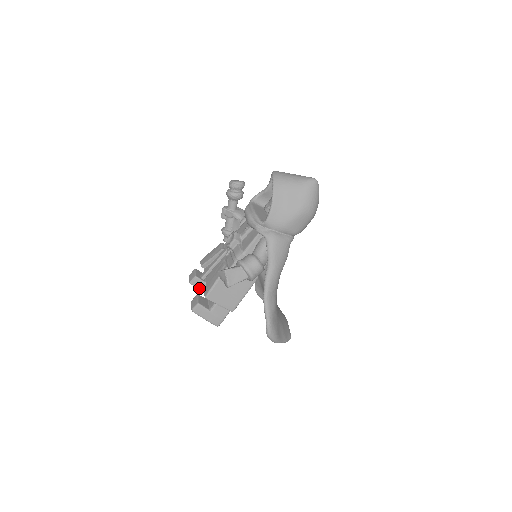
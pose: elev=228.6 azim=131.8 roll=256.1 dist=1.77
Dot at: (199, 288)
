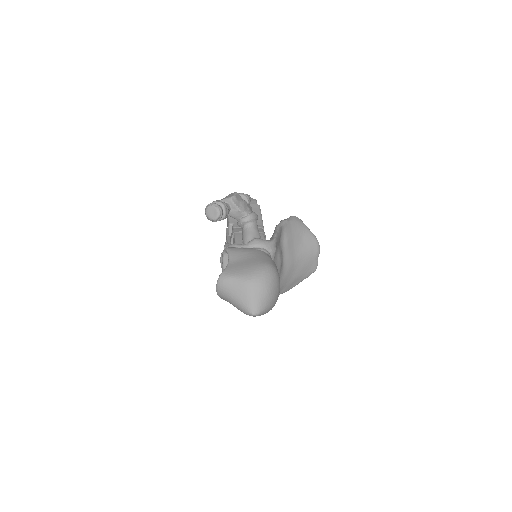
Dot at: occluded
